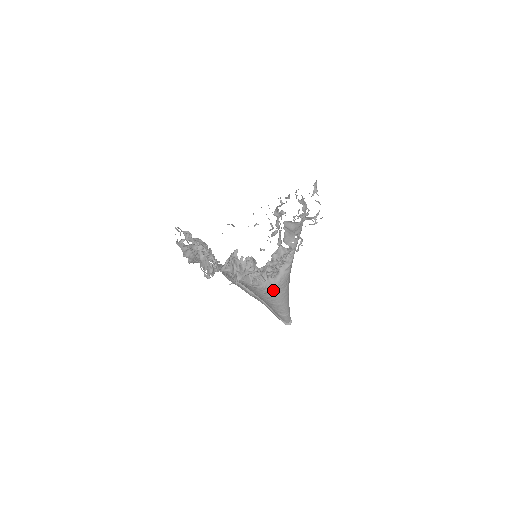
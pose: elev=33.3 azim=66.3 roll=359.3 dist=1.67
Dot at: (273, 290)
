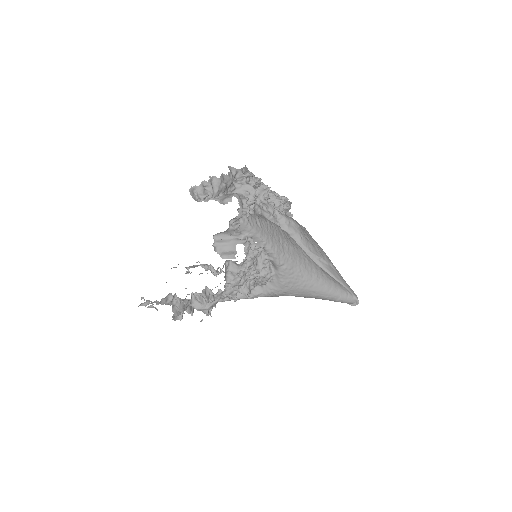
Dot at: (283, 291)
